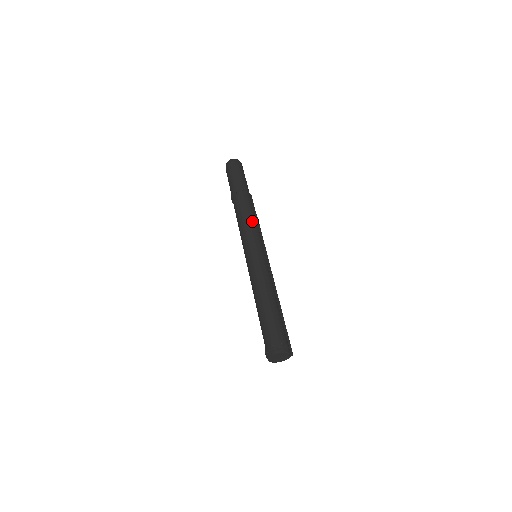
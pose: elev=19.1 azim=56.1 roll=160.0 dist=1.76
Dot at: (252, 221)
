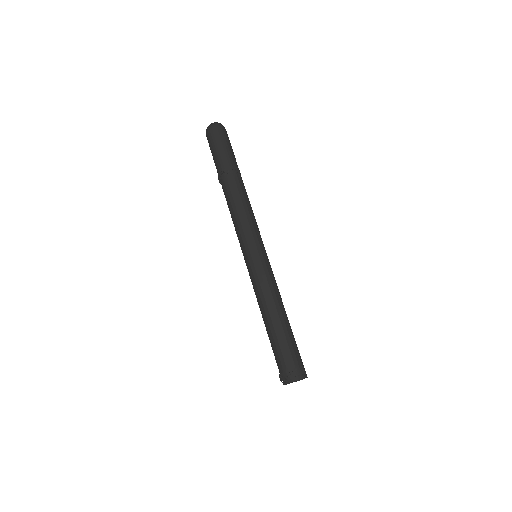
Dot at: (251, 212)
